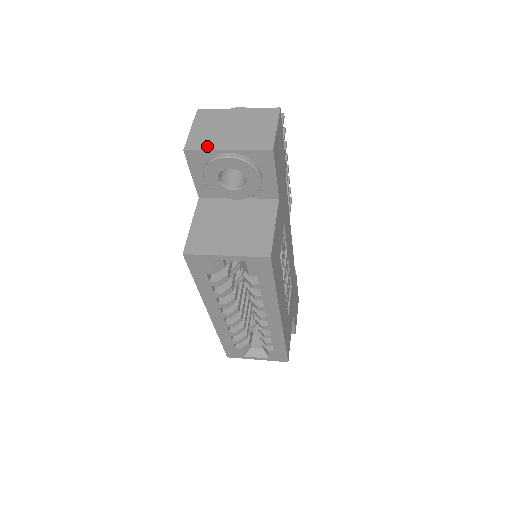
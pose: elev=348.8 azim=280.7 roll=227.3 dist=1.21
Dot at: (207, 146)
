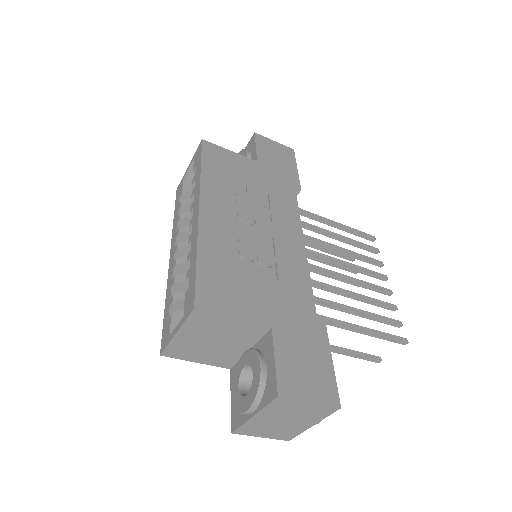
Dot at: occluded
